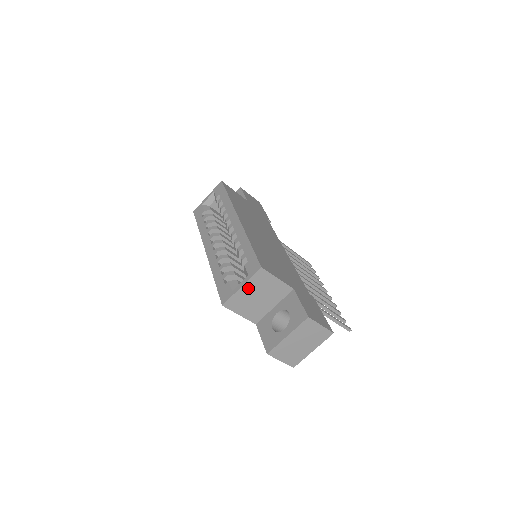
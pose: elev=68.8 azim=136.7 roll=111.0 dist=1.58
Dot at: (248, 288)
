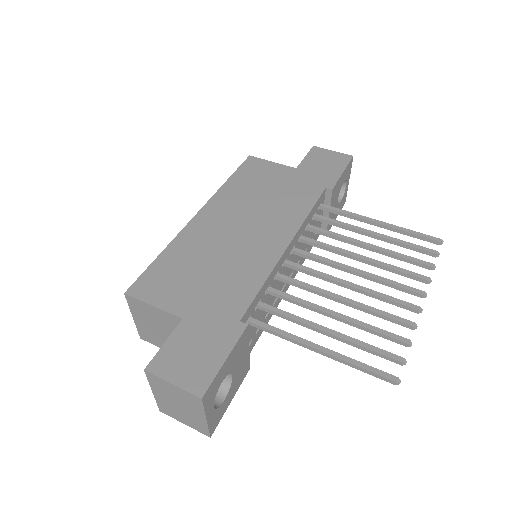
Dot at: (140, 319)
